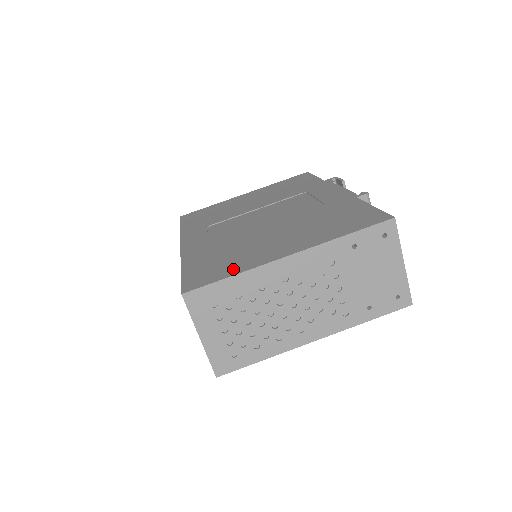
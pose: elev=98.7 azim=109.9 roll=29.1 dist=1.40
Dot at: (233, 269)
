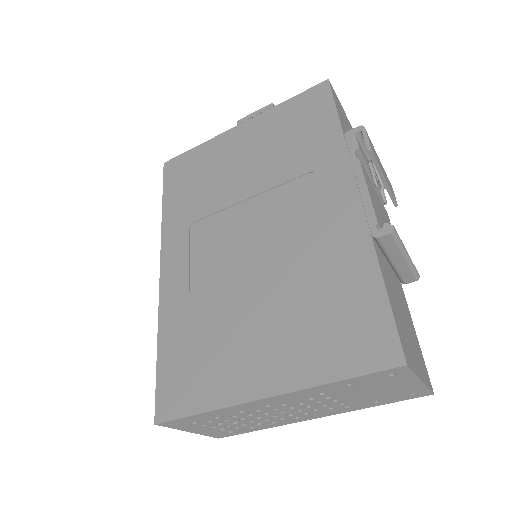
Dot at: (205, 394)
